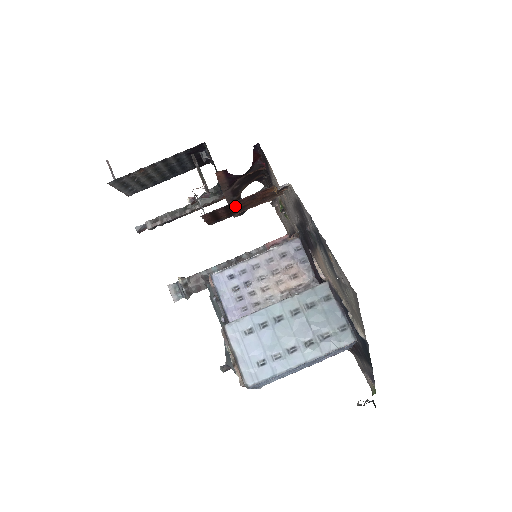
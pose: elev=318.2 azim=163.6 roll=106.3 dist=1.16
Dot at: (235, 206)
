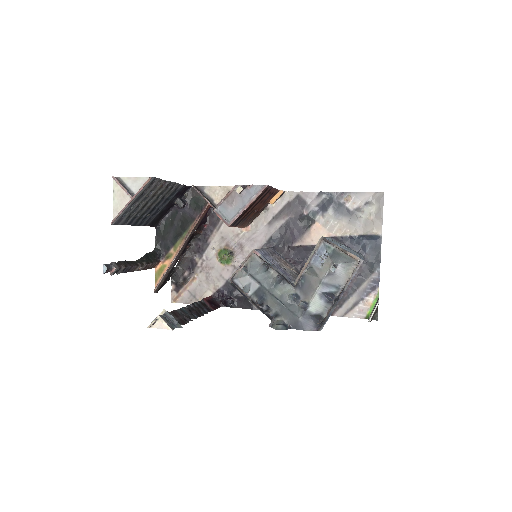
Dot at: (260, 201)
